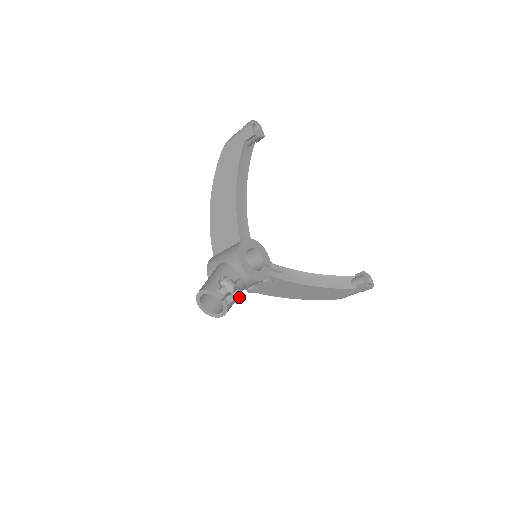
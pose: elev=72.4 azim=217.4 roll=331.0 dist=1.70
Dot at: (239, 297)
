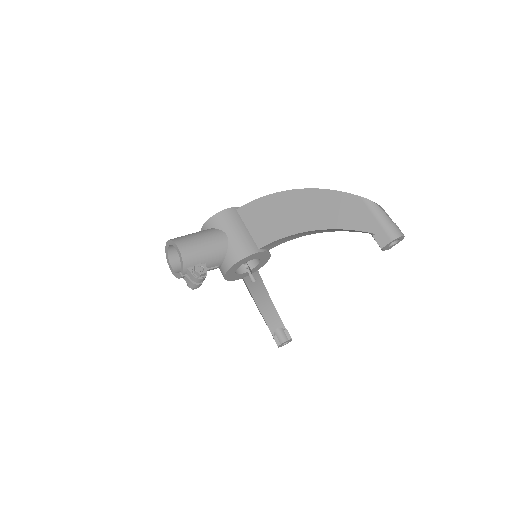
Dot at: (193, 288)
